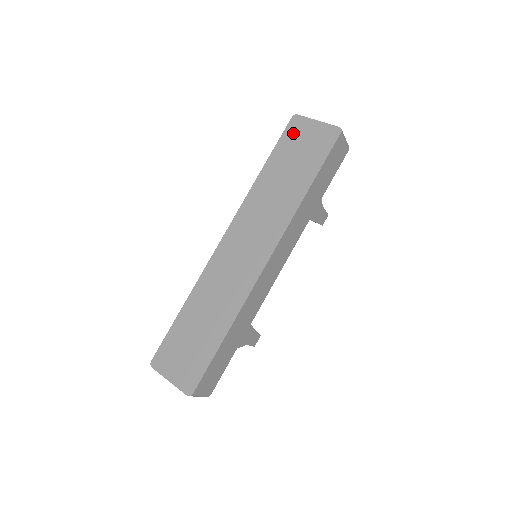
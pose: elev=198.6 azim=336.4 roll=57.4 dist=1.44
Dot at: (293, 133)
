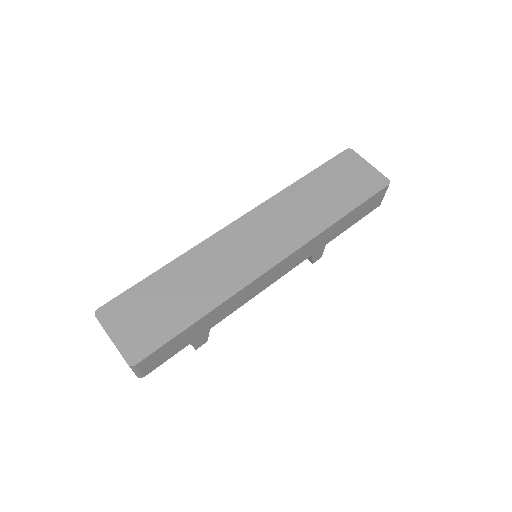
Dot at: (343, 163)
